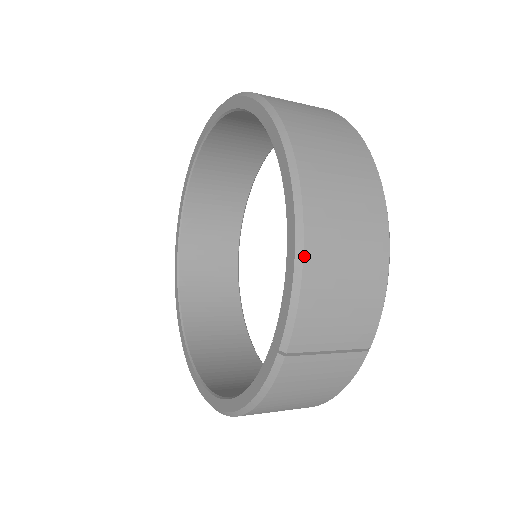
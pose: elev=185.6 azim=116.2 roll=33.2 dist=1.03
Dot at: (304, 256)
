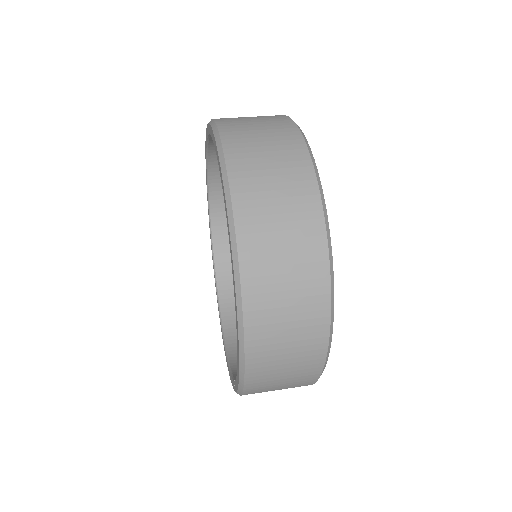
Dot at: (245, 381)
